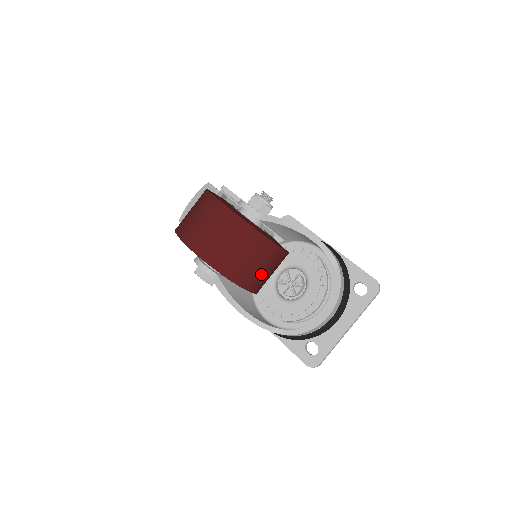
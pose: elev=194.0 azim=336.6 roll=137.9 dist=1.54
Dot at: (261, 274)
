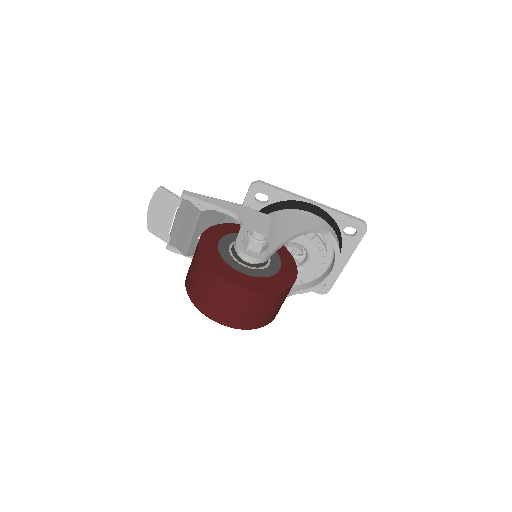
Dot at: occluded
